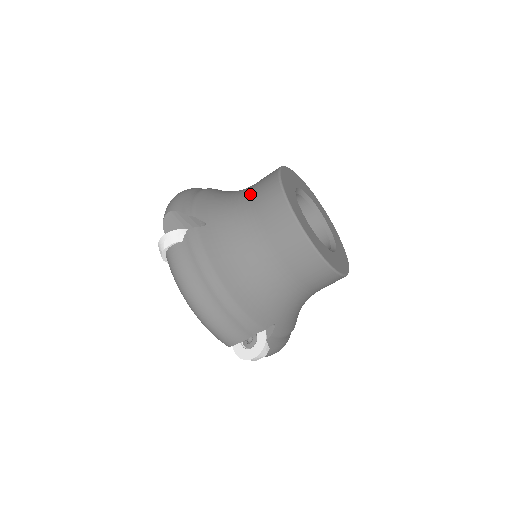
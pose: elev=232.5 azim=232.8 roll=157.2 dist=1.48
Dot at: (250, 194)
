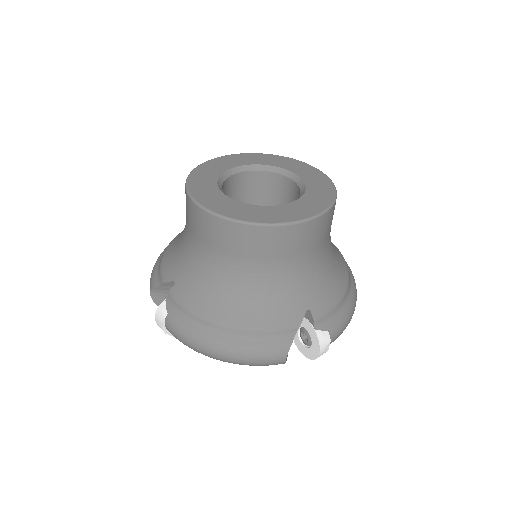
Dot at: (186, 222)
